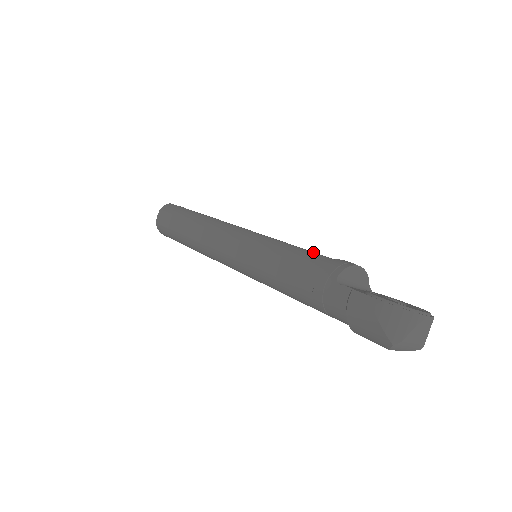
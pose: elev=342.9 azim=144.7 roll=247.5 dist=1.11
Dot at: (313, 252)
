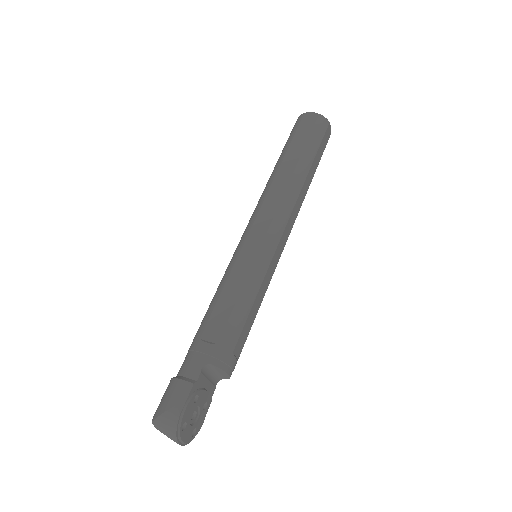
Dot at: (243, 328)
